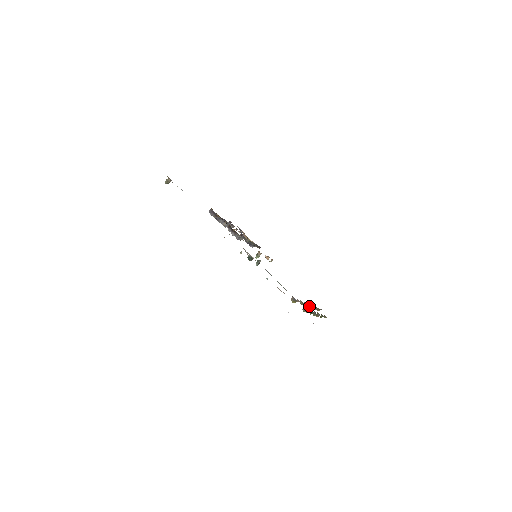
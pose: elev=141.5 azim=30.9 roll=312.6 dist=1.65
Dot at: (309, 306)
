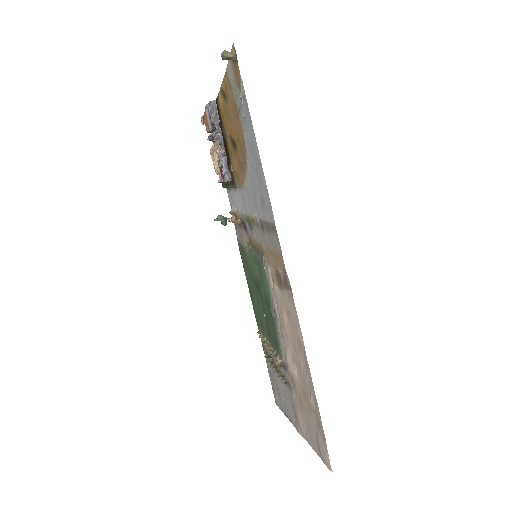
Dot at: (268, 346)
